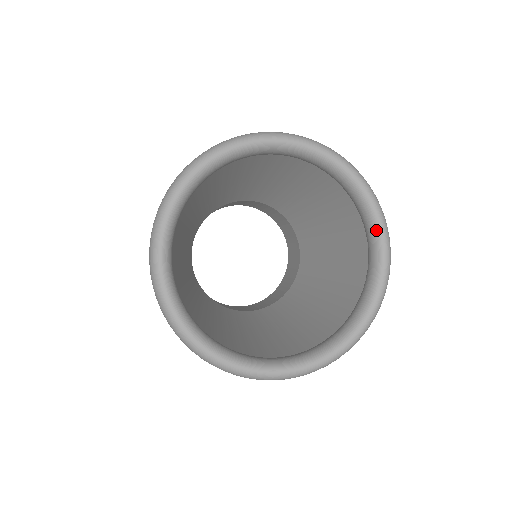
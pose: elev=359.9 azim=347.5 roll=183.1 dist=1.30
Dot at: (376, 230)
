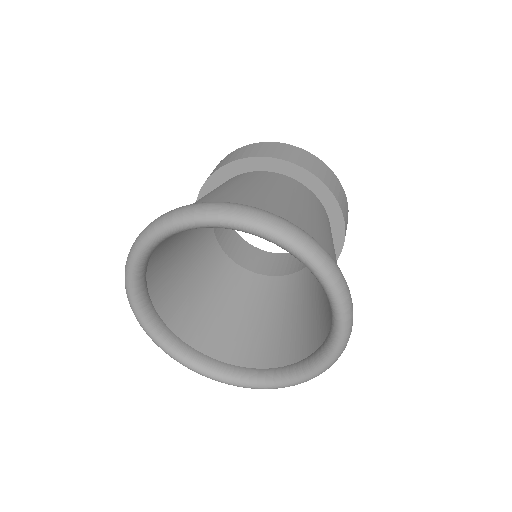
Dot at: (316, 278)
